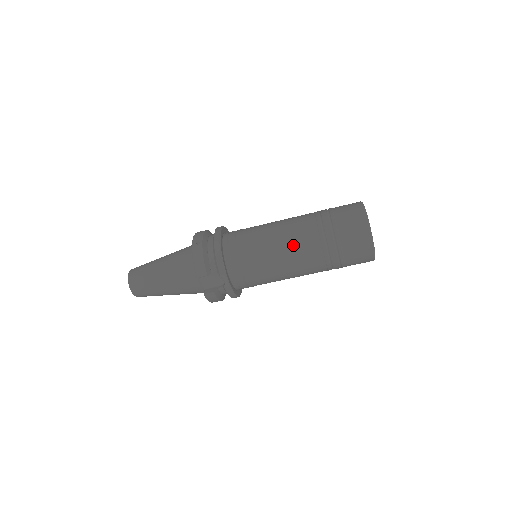
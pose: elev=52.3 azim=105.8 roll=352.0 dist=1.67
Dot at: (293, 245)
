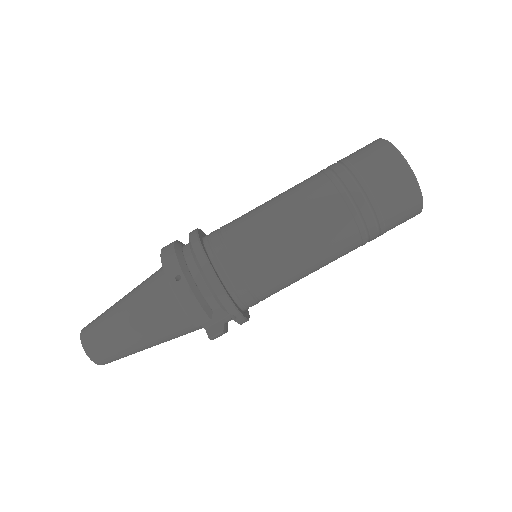
Dot at: (318, 238)
